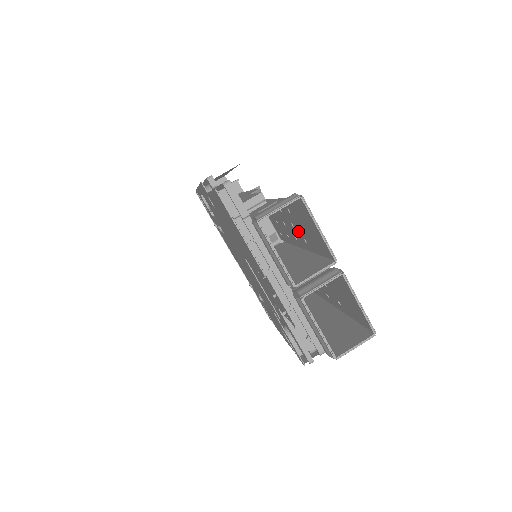
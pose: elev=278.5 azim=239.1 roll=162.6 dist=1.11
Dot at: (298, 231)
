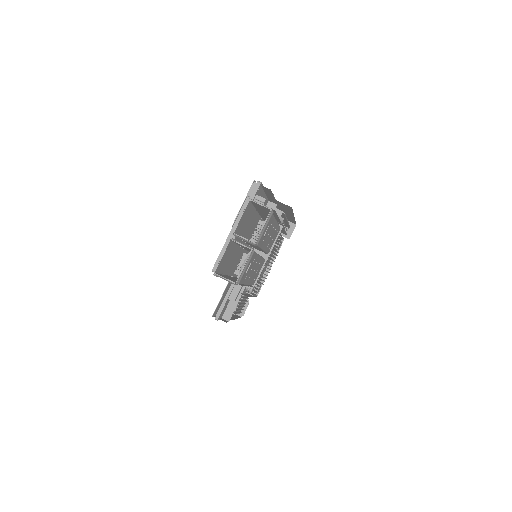
Dot at: (266, 236)
